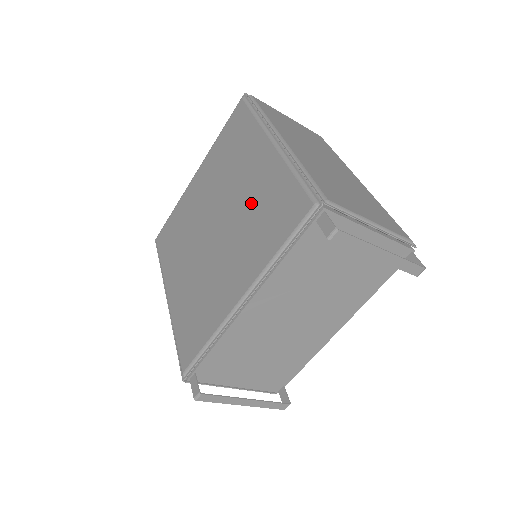
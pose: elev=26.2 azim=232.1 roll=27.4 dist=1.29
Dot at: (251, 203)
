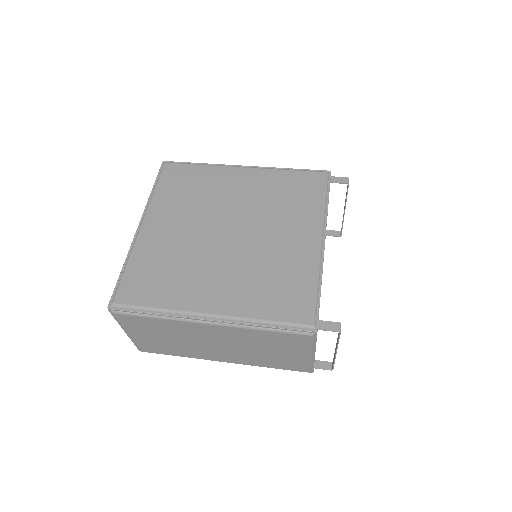
Dot at: (263, 199)
